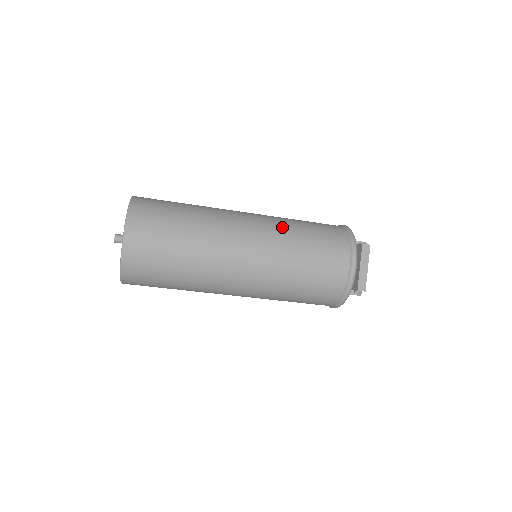
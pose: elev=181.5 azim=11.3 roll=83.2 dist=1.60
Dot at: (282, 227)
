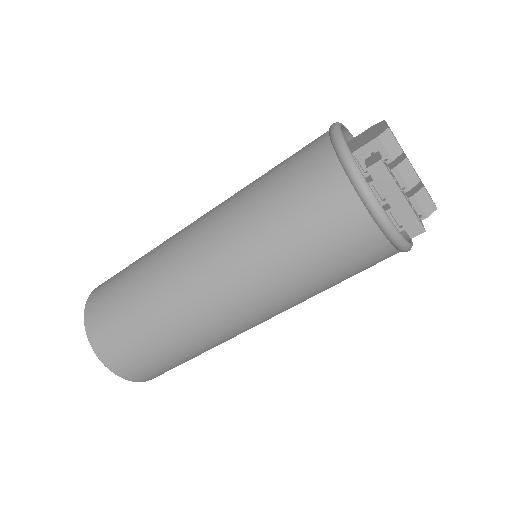
Dot at: (240, 228)
